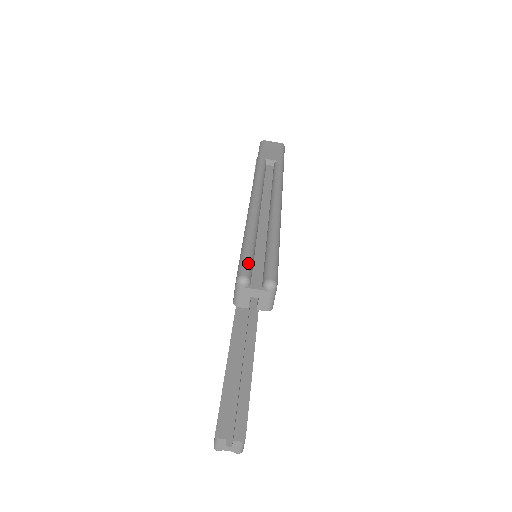
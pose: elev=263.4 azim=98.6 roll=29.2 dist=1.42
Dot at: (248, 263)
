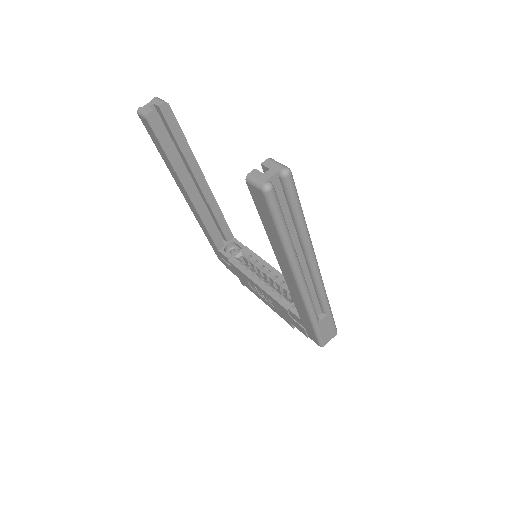
Dot at: occluded
